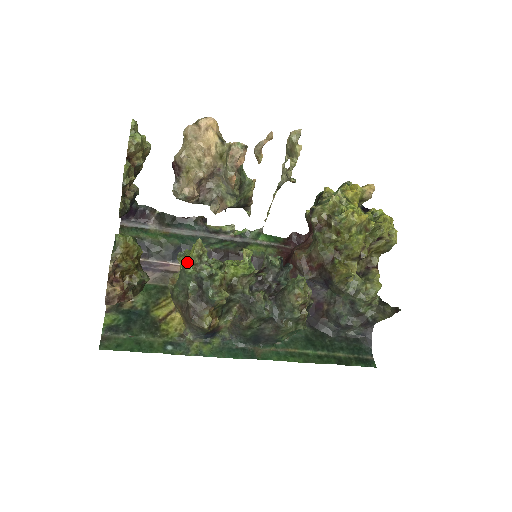
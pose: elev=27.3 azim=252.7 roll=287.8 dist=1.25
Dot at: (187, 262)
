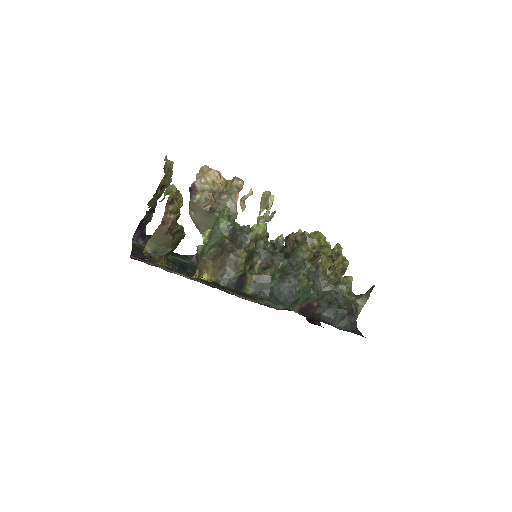
Dot at: (220, 218)
